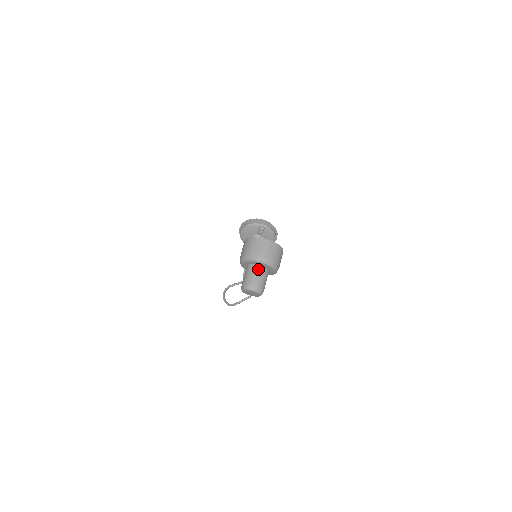
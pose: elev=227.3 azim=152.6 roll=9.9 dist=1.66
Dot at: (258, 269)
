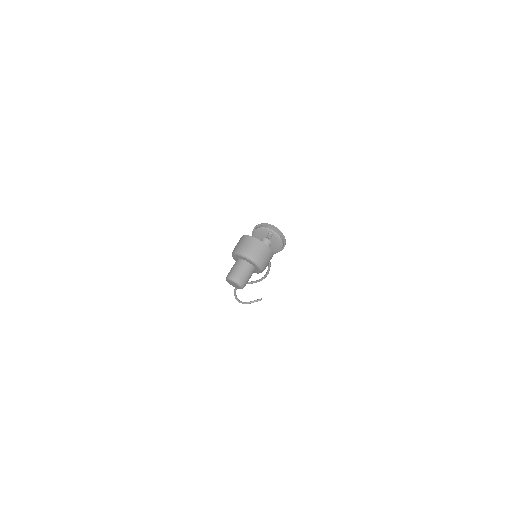
Dot at: (244, 264)
